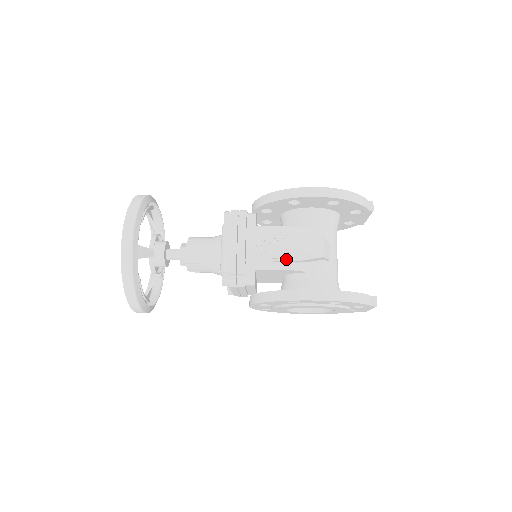
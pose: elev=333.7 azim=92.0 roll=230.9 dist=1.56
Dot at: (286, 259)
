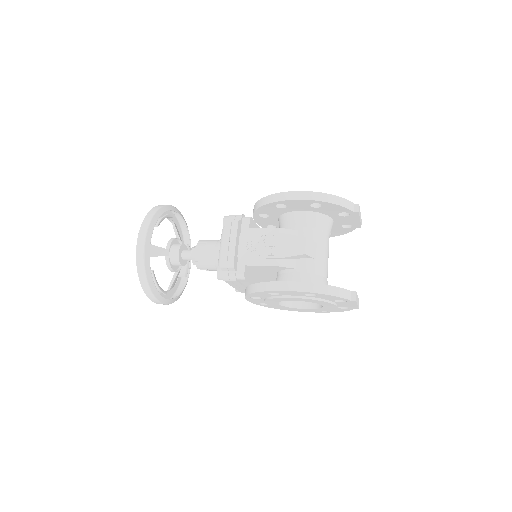
Dot at: (272, 256)
